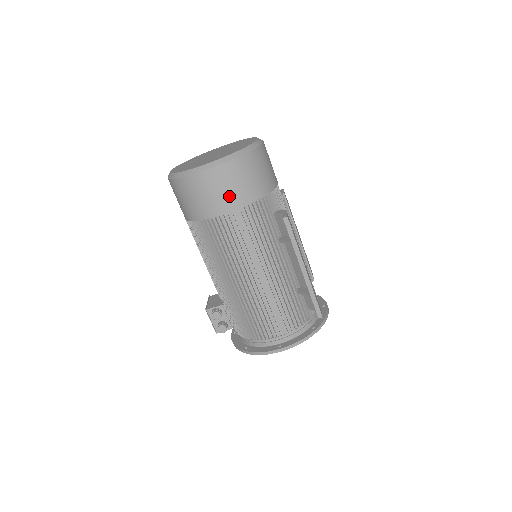
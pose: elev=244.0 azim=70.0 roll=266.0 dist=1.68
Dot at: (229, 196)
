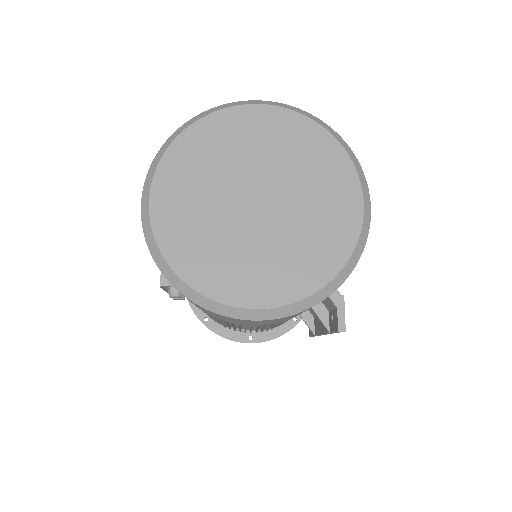
Dot at: (271, 323)
